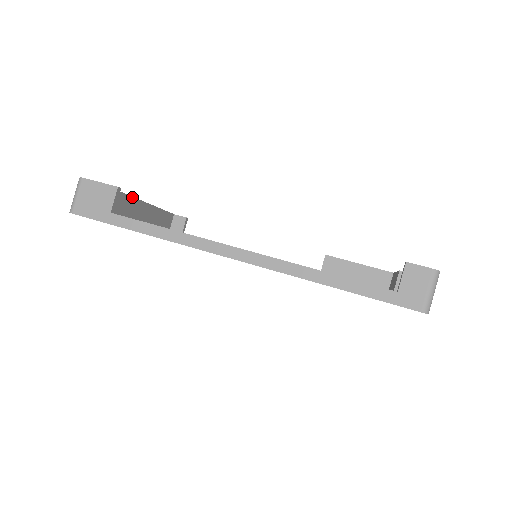
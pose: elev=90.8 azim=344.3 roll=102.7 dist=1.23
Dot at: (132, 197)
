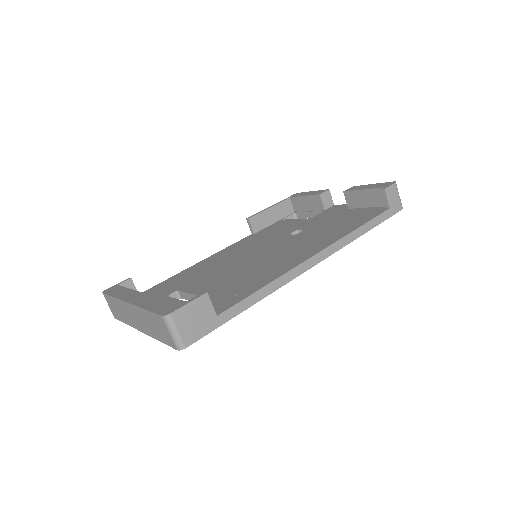
Dot at: (153, 297)
